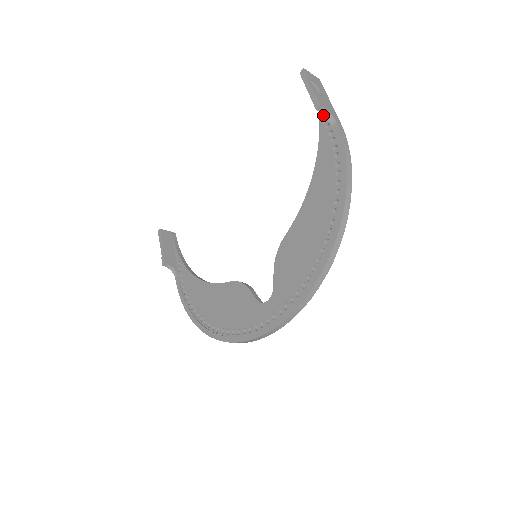
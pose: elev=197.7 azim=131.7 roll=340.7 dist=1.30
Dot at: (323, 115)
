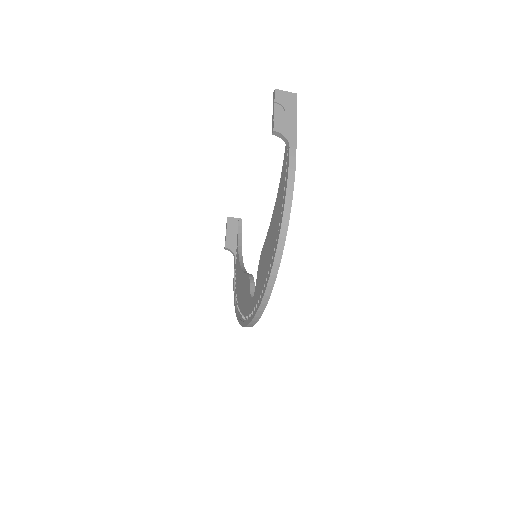
Dot at: occluded
